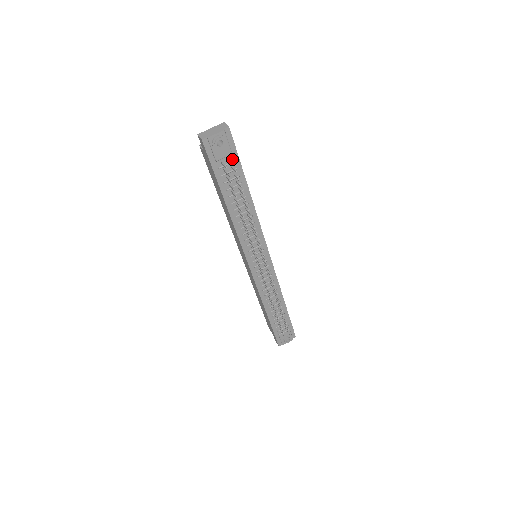
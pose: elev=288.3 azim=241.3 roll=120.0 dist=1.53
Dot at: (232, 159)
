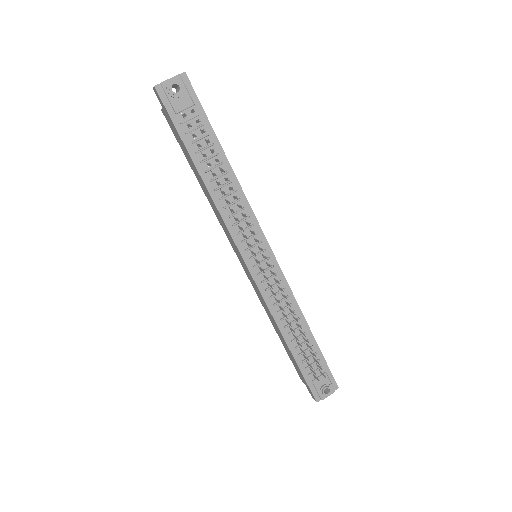
Dot at: (196, 113)
